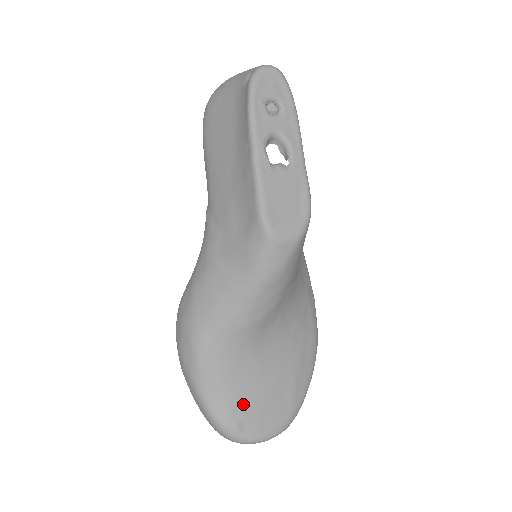
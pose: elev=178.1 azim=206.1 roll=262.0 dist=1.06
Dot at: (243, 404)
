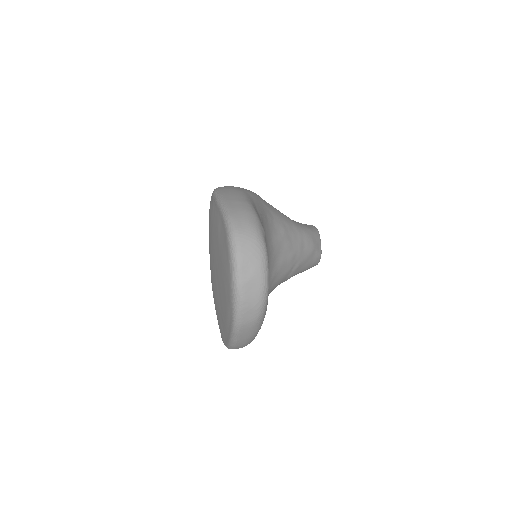
Dot at: occluded
